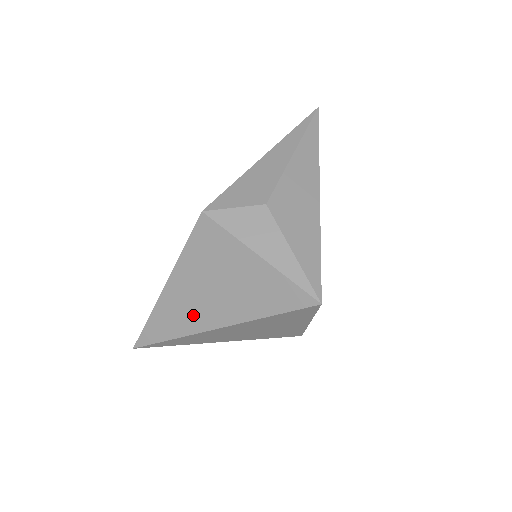
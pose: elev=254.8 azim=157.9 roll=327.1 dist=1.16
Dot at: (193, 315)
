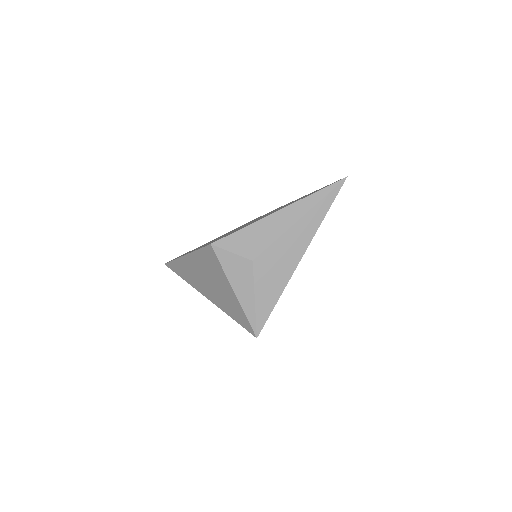
Dot at: (196, 281)
